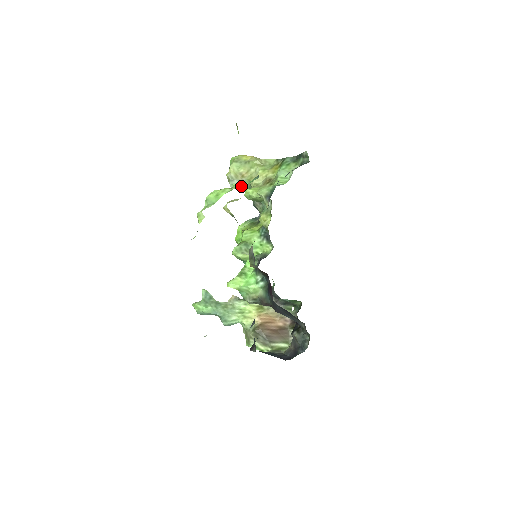
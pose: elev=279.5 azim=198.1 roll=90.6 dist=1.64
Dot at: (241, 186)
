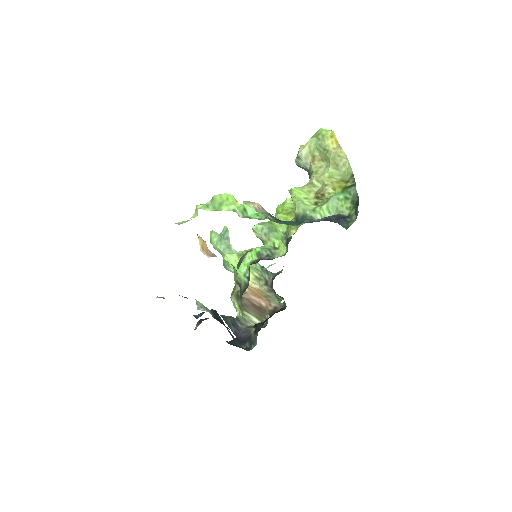
Dot at: (246, 213)
